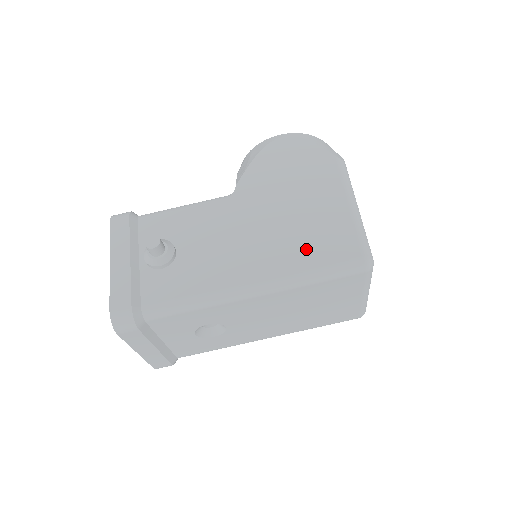
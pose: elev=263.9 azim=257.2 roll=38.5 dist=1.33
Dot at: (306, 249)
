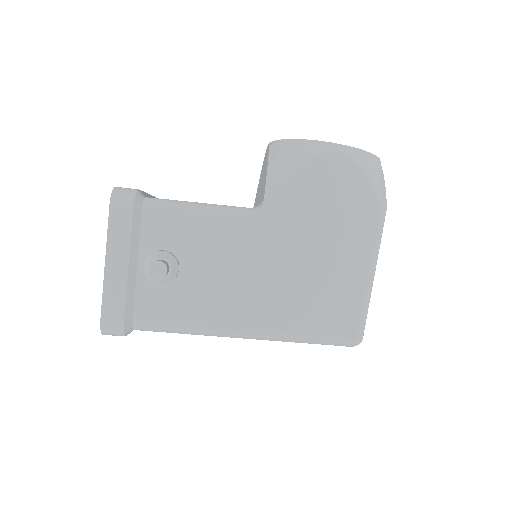
Dot at: (308, 312)
